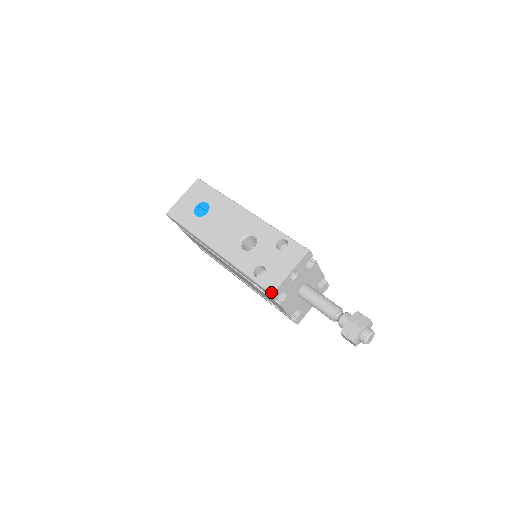
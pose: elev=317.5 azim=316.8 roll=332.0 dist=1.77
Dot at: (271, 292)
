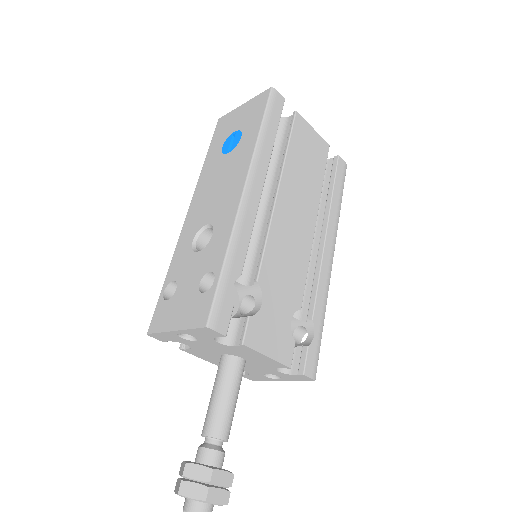
Dot at: (148, 330)
